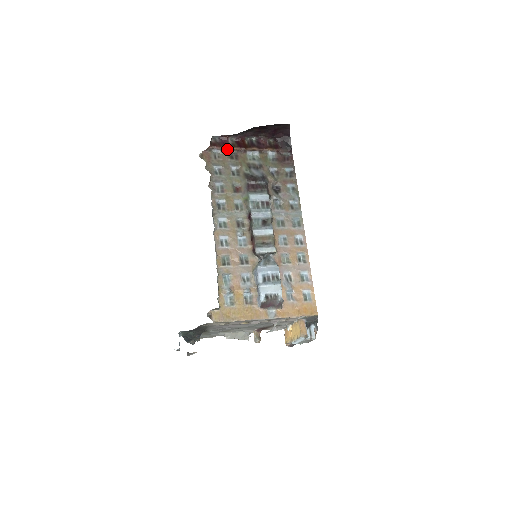
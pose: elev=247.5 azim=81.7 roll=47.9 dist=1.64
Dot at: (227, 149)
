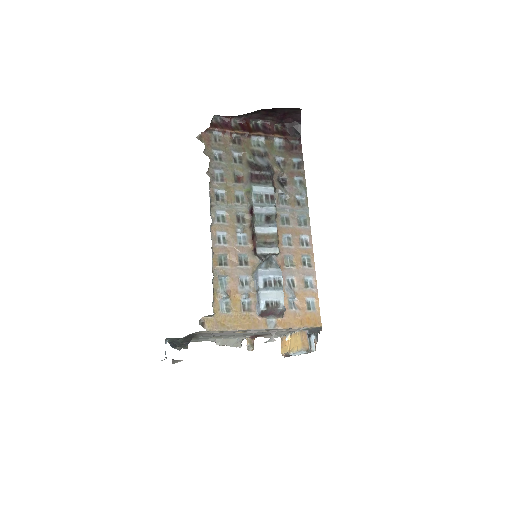
Dot at: (229, 132)
